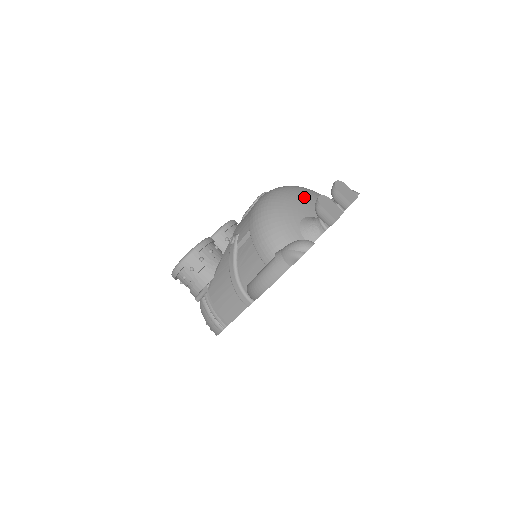
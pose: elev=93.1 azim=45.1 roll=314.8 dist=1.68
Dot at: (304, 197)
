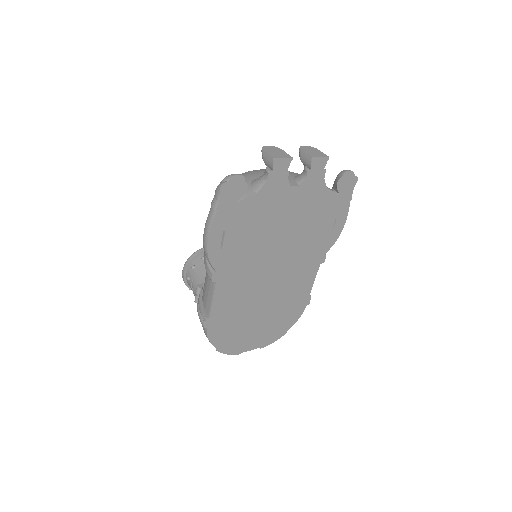
Dot at: occluded
